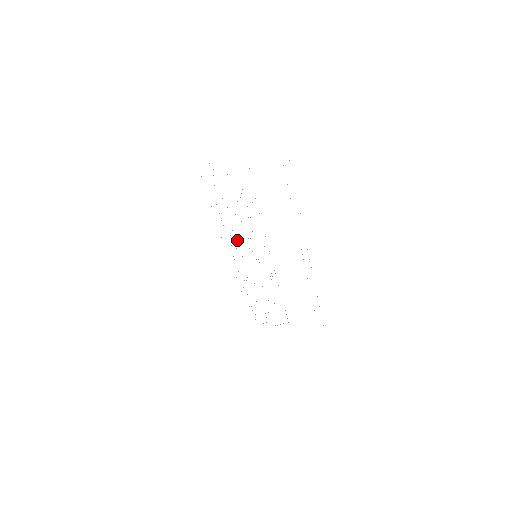
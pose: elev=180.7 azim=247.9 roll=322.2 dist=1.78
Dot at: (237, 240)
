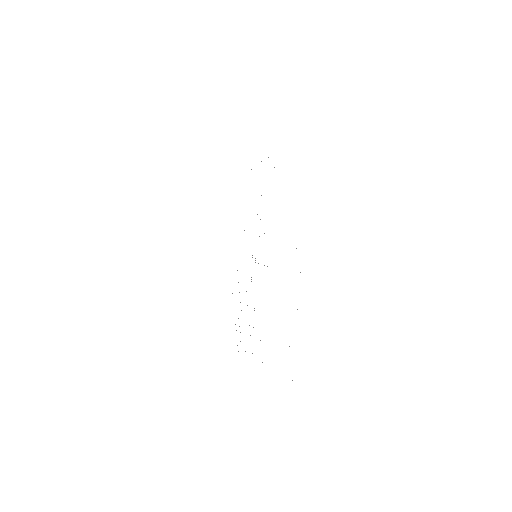
Dot at: occluded
